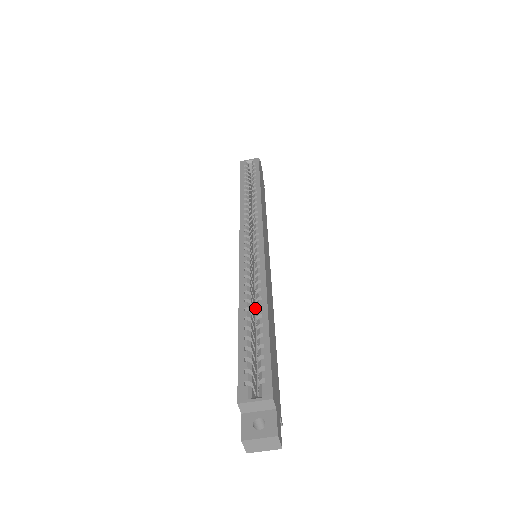
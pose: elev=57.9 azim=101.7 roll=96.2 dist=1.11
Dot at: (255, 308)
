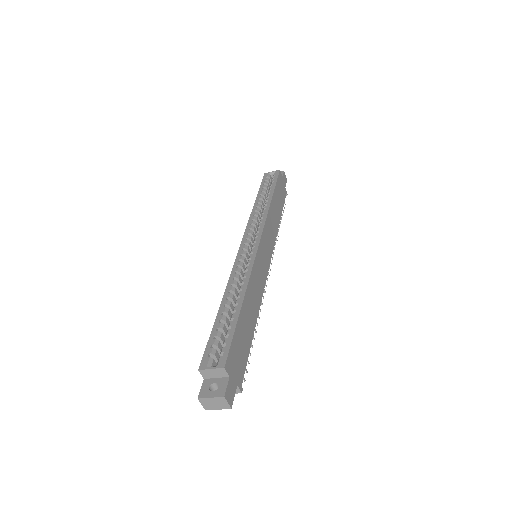
Dot at: occluded
